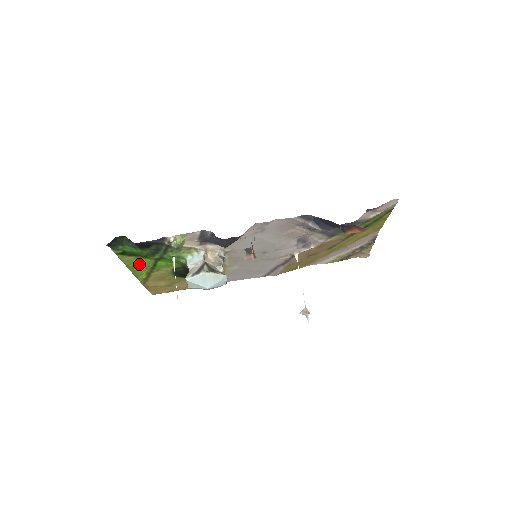
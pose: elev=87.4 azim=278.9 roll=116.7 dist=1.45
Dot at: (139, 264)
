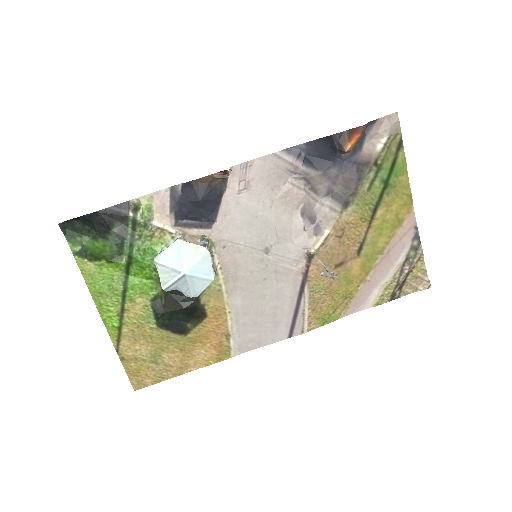
Dot at: (105, 285)
